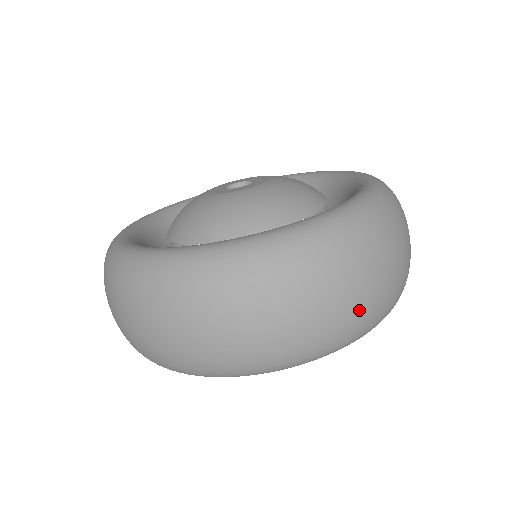
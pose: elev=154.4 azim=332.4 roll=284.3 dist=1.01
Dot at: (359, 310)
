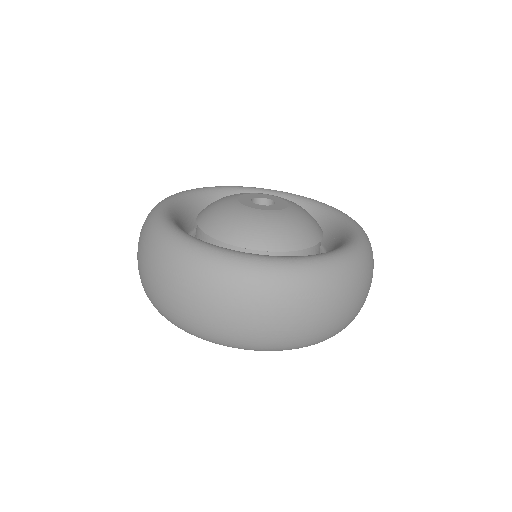
Dot at: (354, 314)
